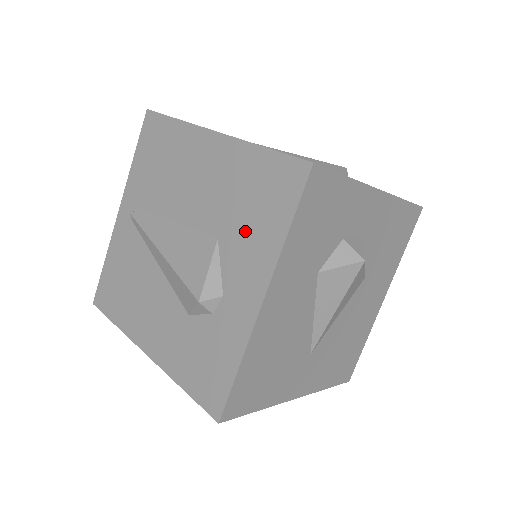
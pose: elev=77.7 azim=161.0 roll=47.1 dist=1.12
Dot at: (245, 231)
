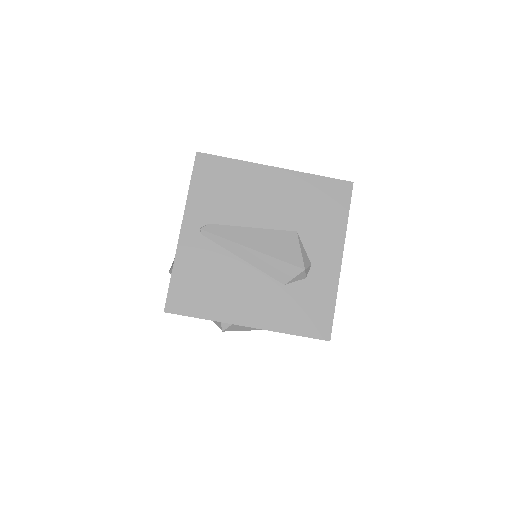
Dot at: (318, 223)
